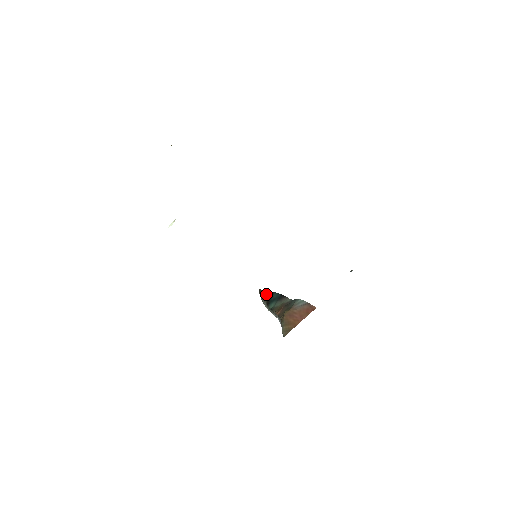
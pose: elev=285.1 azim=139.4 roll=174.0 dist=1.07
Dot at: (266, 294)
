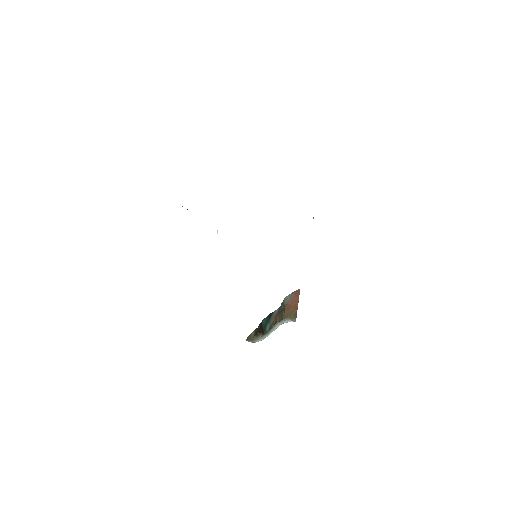
Dot at: (256, 331)
